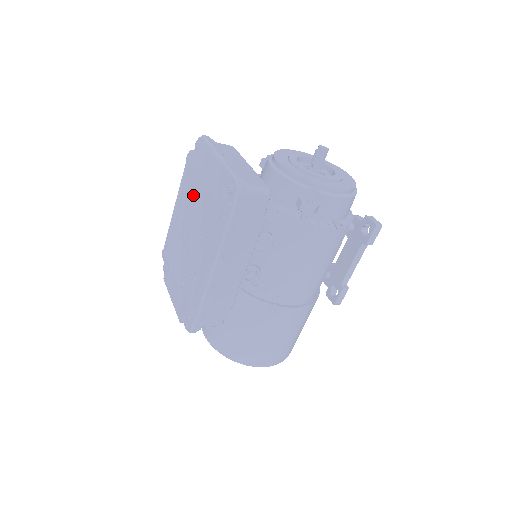
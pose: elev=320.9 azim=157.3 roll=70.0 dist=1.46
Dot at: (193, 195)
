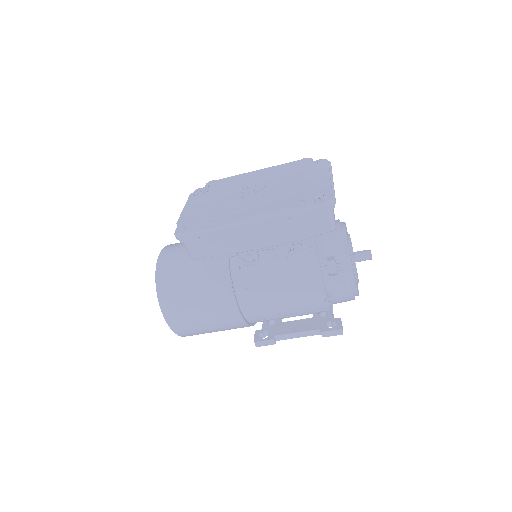
Dot at: (286, 177)
